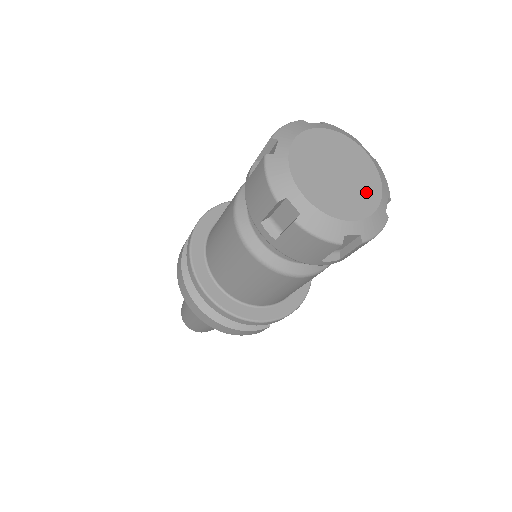
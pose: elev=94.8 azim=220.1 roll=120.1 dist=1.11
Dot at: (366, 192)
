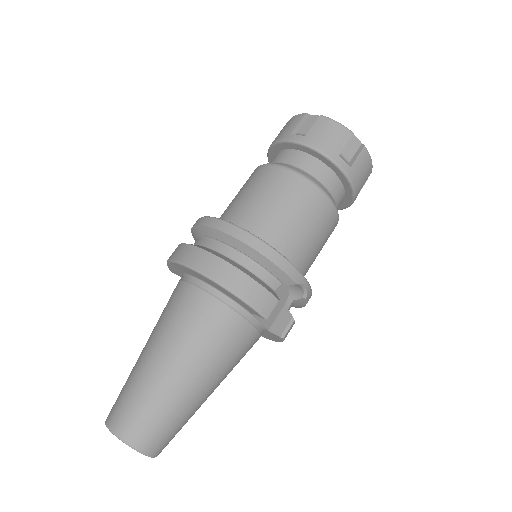
Dot at: occluded
